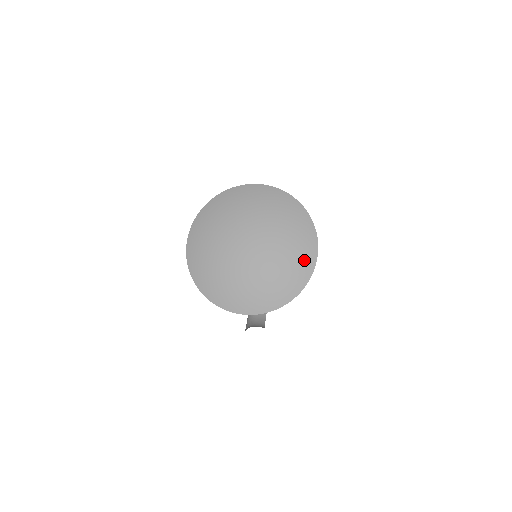
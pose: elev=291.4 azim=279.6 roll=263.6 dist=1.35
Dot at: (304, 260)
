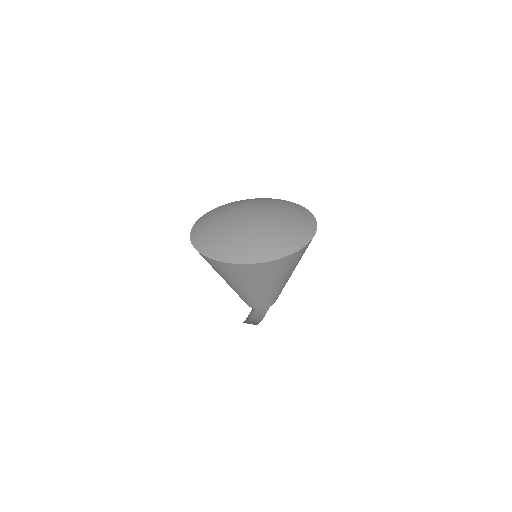
Dot at: (302, 231)
